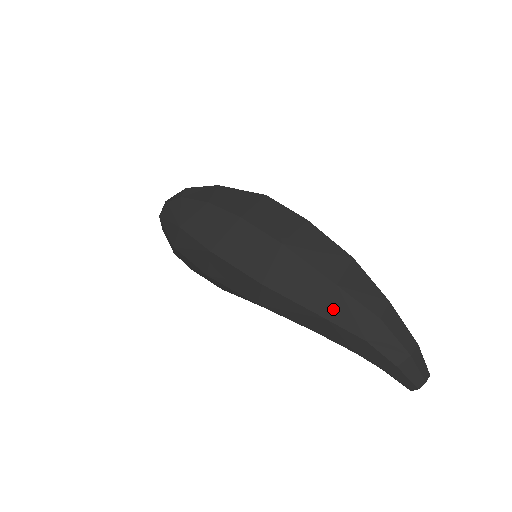
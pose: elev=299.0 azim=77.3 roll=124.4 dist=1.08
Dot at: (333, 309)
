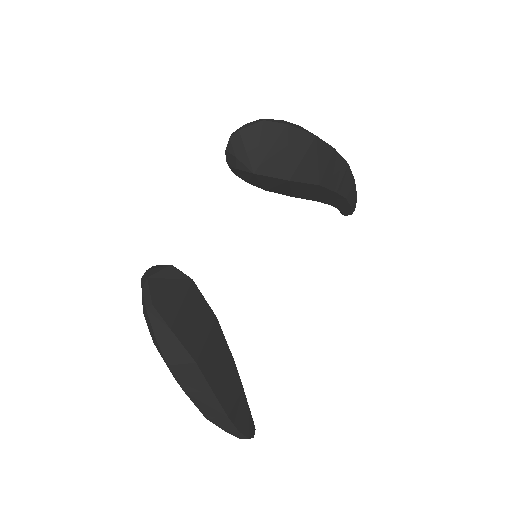
Dot at: occluded
